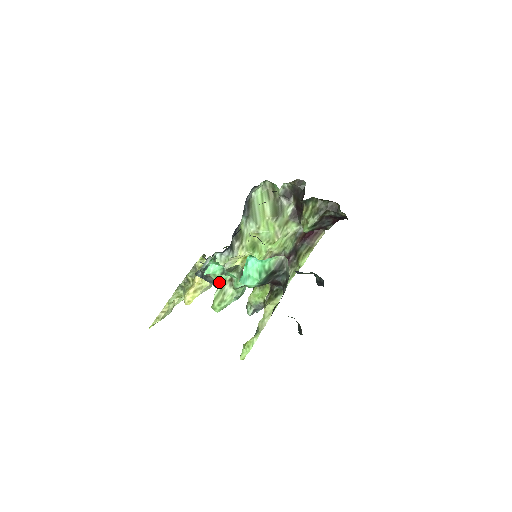
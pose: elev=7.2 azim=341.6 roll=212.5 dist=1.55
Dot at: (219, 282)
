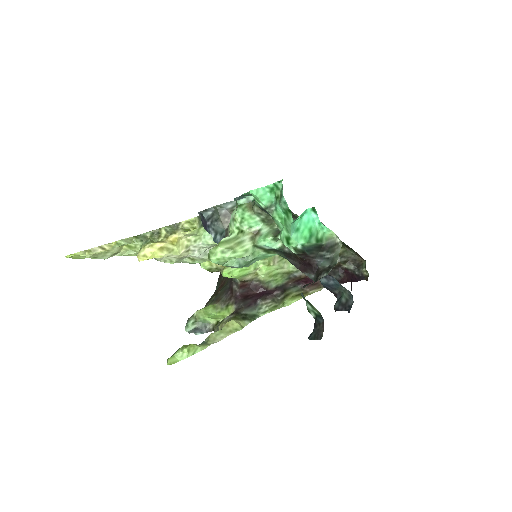
Dot at: (238, 228)
